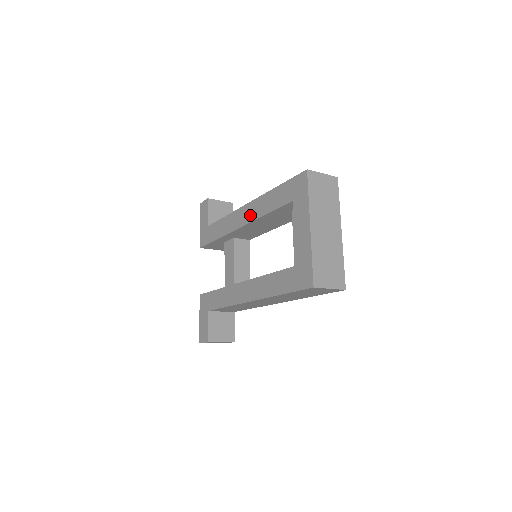
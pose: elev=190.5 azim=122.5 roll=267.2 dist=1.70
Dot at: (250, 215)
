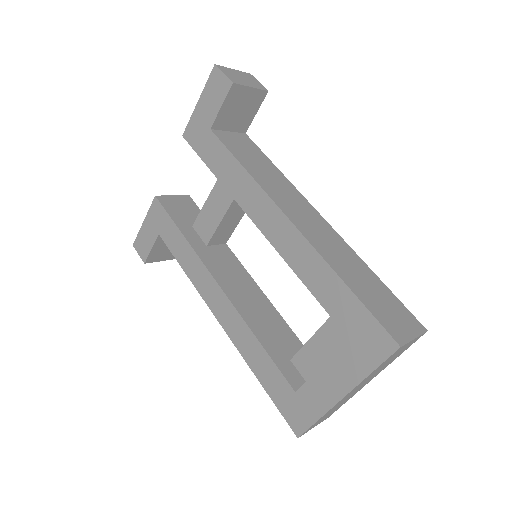
Dot at: (282, 241)
